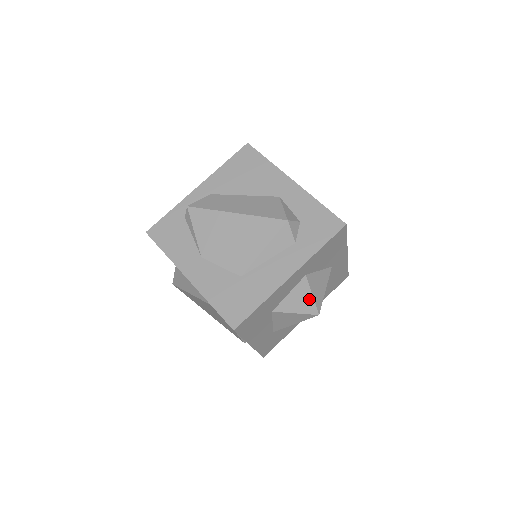
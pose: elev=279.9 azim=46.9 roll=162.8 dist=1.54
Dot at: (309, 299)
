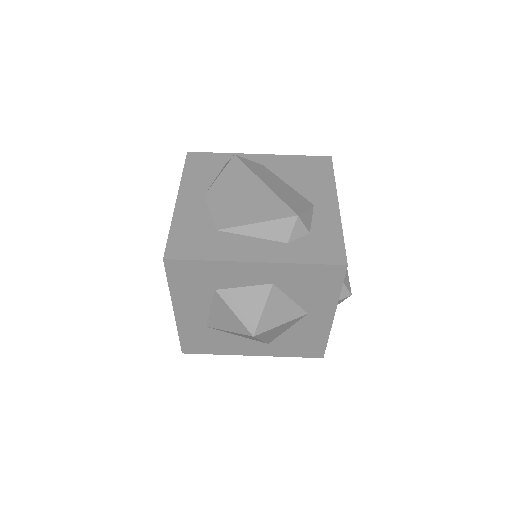
Dot at: (257, 311)
